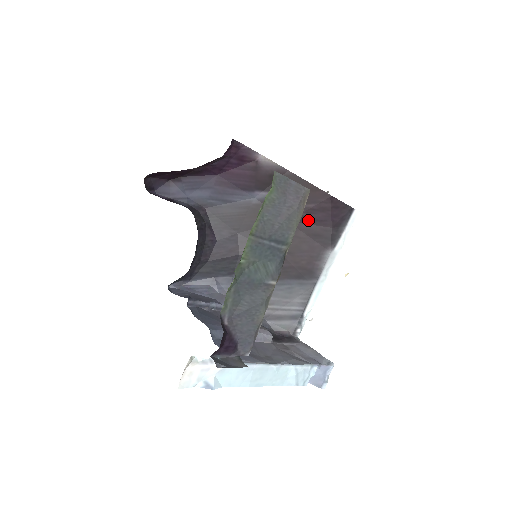
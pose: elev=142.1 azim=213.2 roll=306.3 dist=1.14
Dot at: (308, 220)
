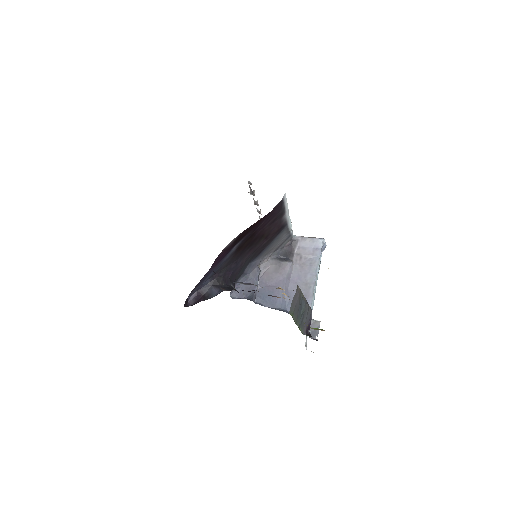
Dot at: (265, 224)
